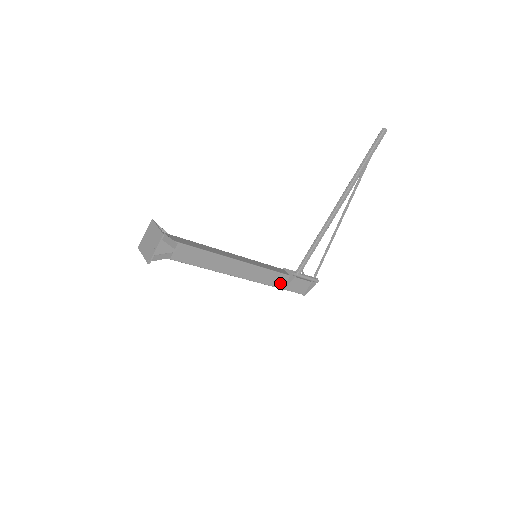
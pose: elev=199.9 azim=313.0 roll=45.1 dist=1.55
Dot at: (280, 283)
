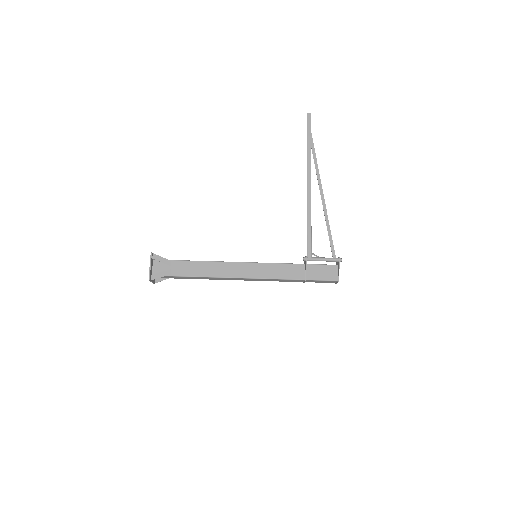
Dot at: (298, 274)
